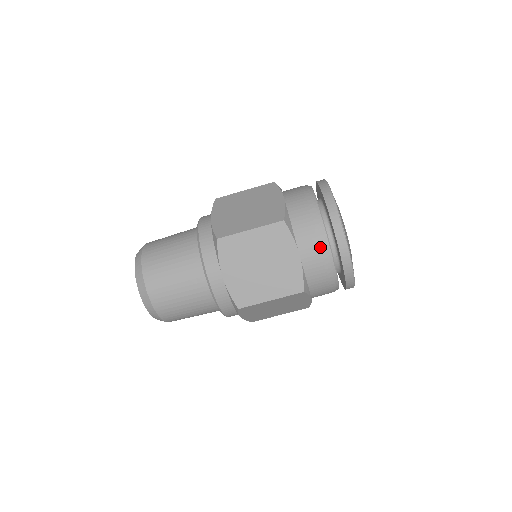
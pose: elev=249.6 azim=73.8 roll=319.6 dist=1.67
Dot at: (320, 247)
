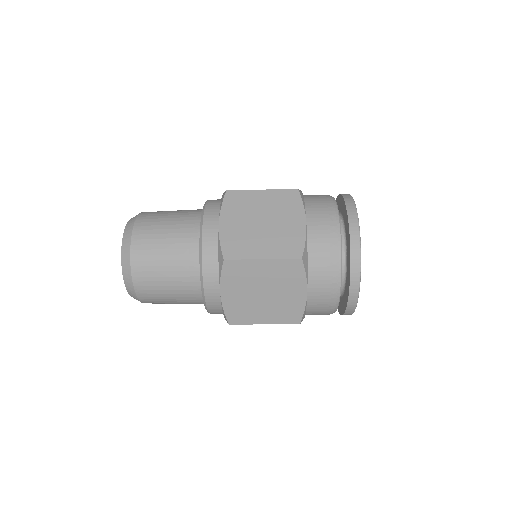
Dot at: occluded
